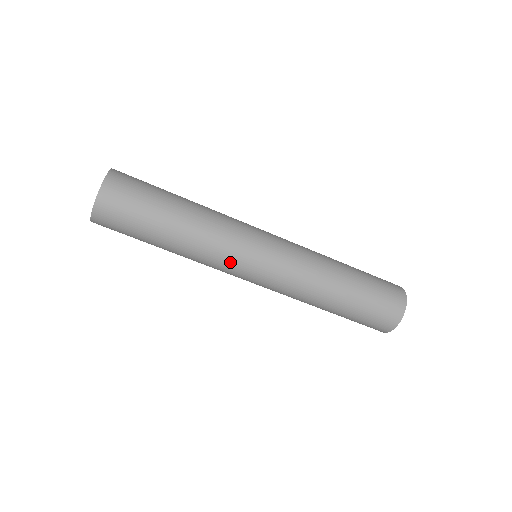
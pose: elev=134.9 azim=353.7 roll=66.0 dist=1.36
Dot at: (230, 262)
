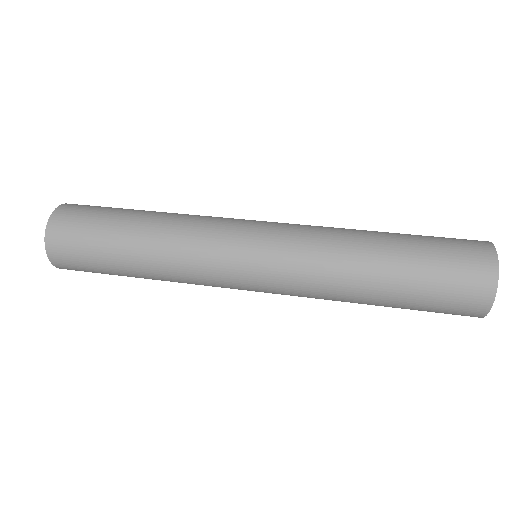
Dot at: (214, 249)
